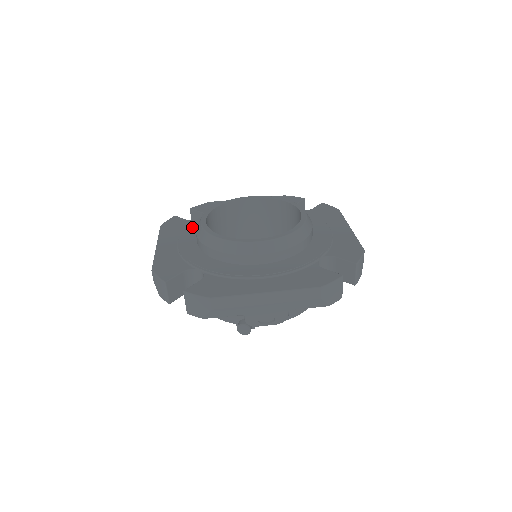
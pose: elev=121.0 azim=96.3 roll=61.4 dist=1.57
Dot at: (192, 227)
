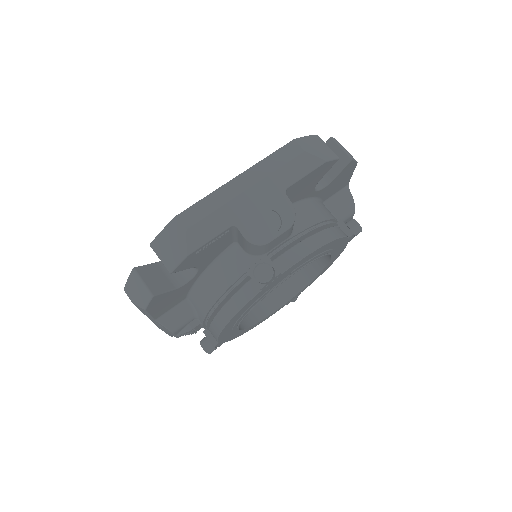
Dot at: occluded
